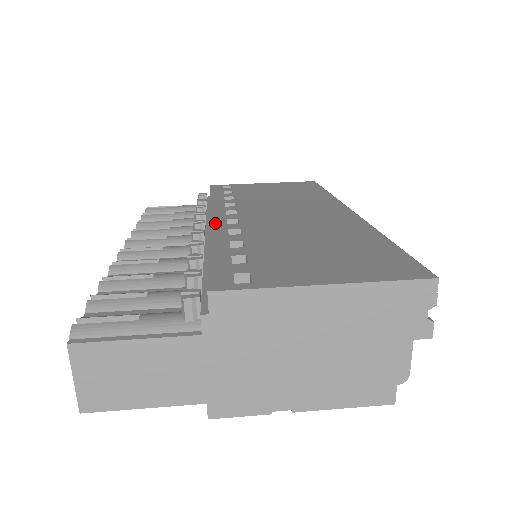
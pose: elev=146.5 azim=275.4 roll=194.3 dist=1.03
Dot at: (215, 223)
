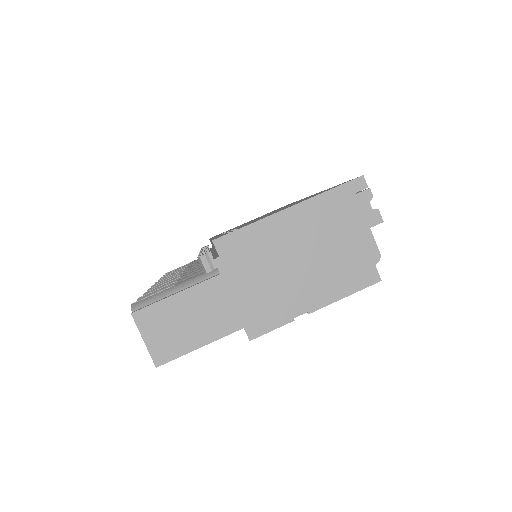
Dot at: (214, 237)
